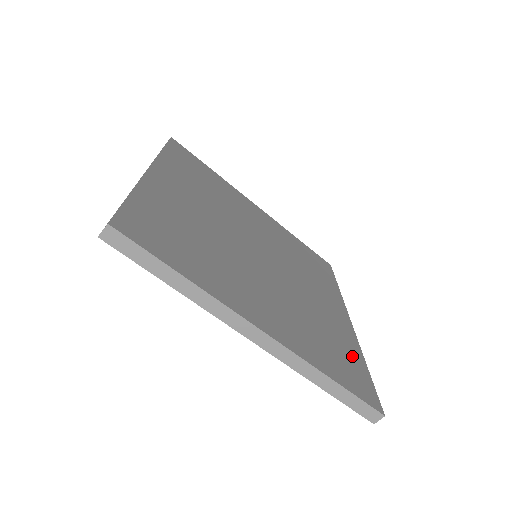
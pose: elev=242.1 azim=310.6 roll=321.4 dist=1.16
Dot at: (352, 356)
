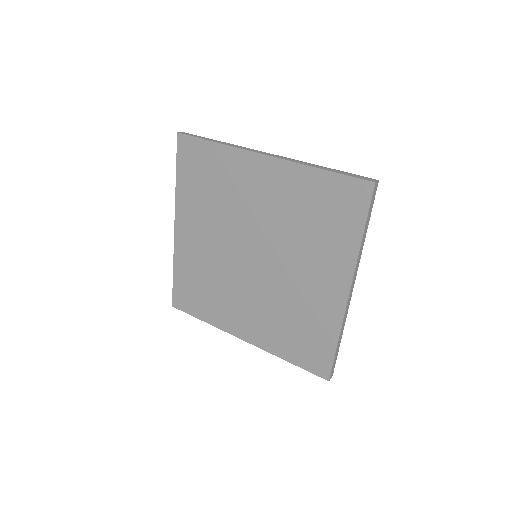
Dot at: occluded
